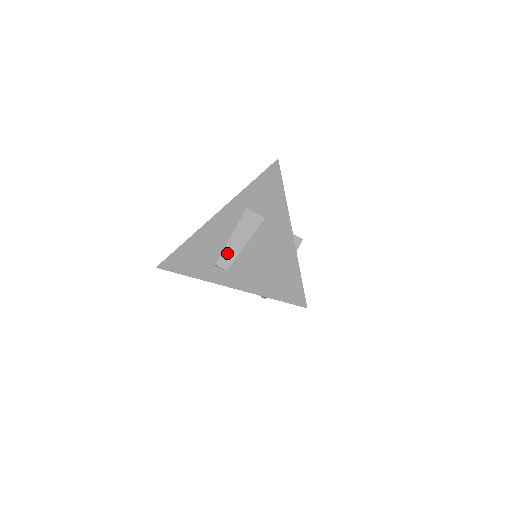
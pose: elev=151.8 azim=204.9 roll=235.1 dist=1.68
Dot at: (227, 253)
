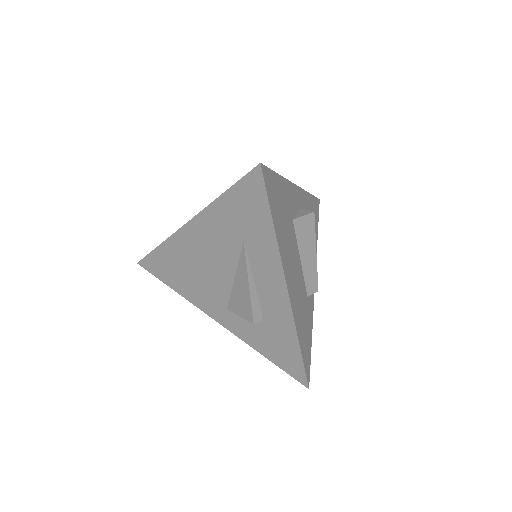
Dot at: occluded
